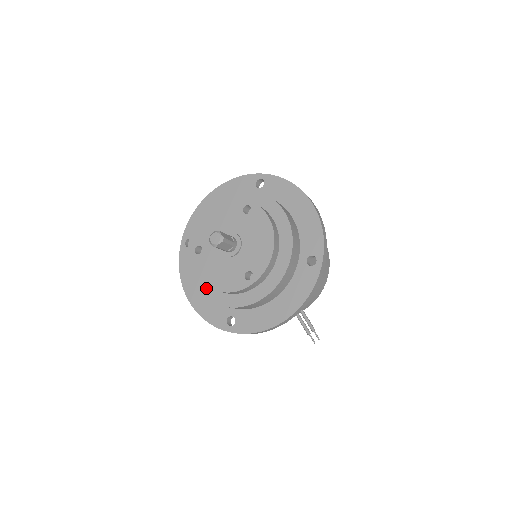
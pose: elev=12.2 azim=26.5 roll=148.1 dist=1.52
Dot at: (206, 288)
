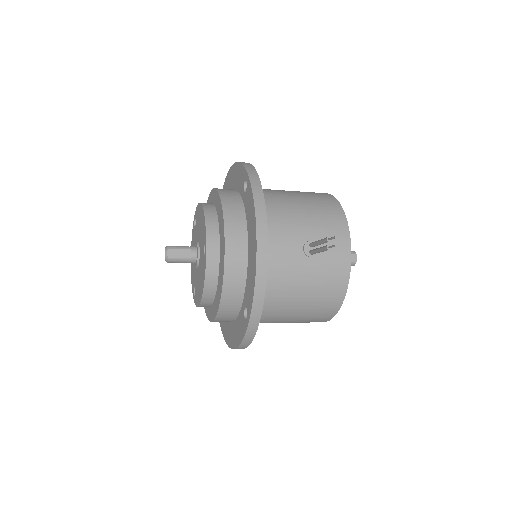
Dot at: (213, 311)
